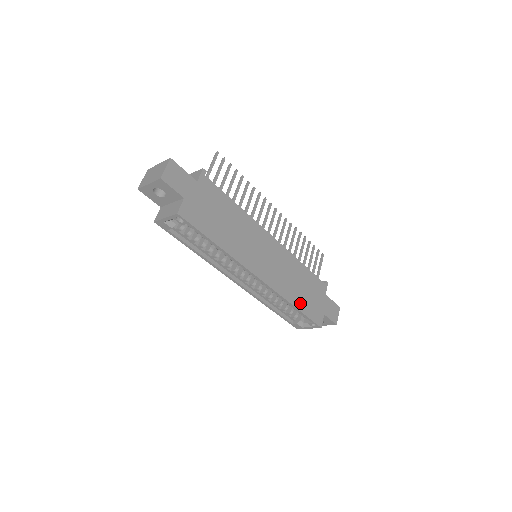
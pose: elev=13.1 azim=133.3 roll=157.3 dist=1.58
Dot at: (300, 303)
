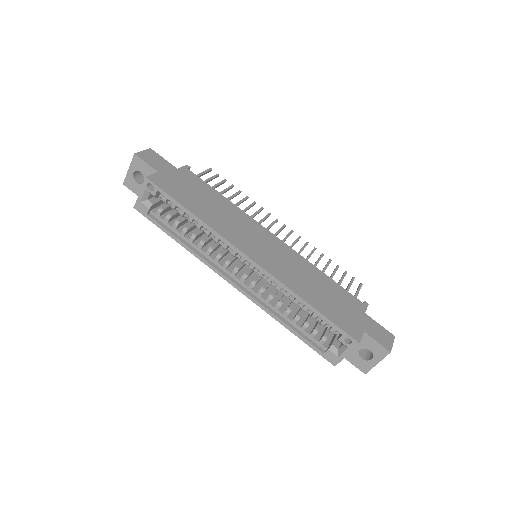
Dot at: (318, 304)
